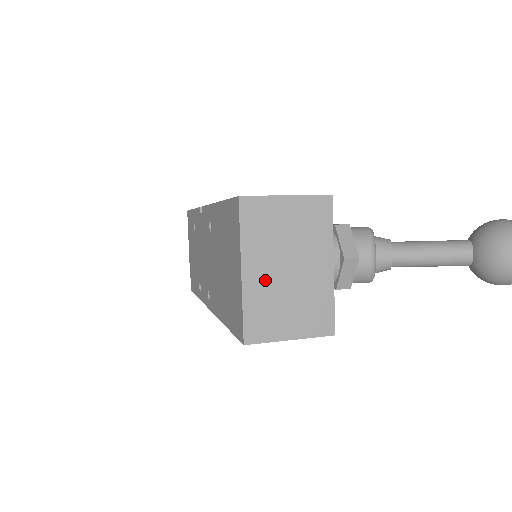
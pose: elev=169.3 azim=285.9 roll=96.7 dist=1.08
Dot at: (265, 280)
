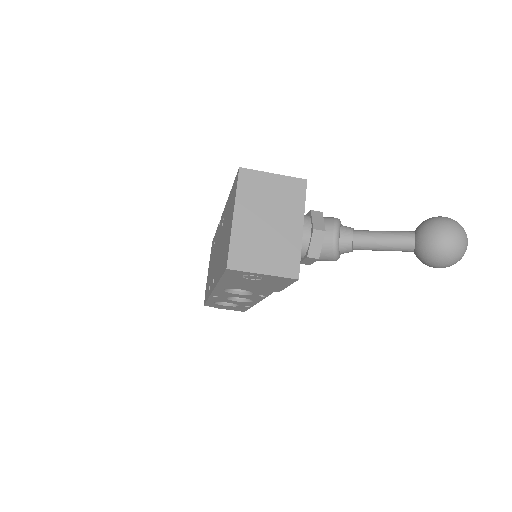
Dot at: (250, 226)
